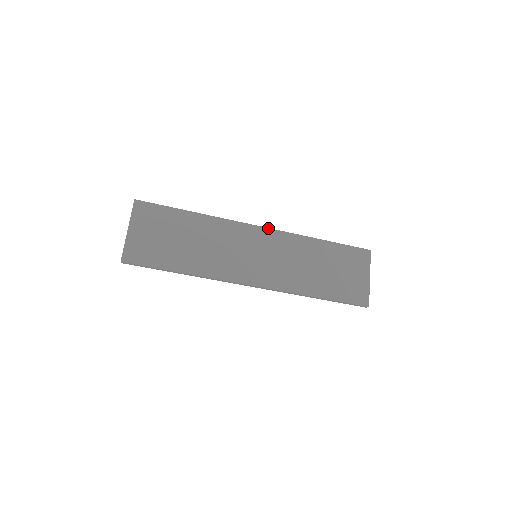
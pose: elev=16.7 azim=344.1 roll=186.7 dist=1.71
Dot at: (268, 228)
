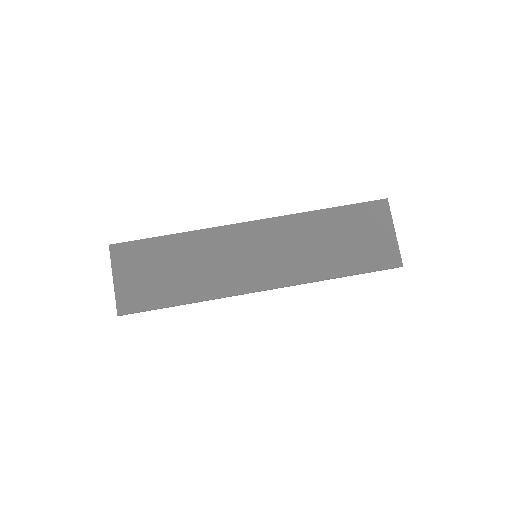
Dot at: (259, 220)
